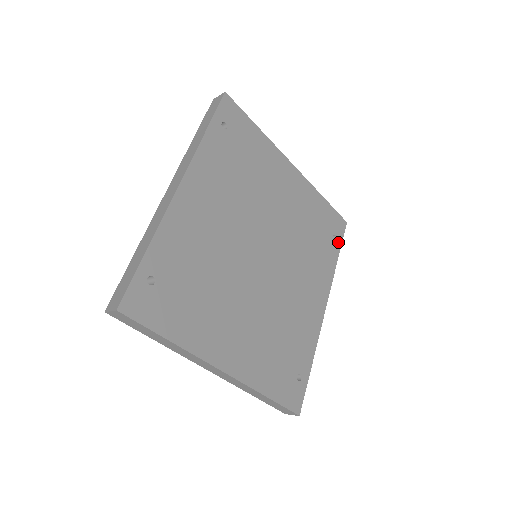
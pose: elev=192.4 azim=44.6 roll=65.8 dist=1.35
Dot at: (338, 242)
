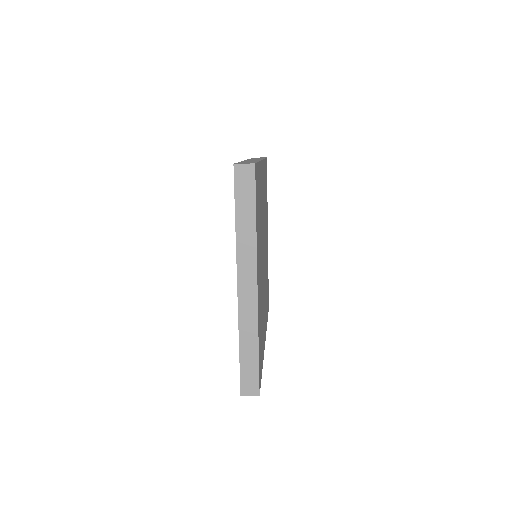
Dot at: occluded
